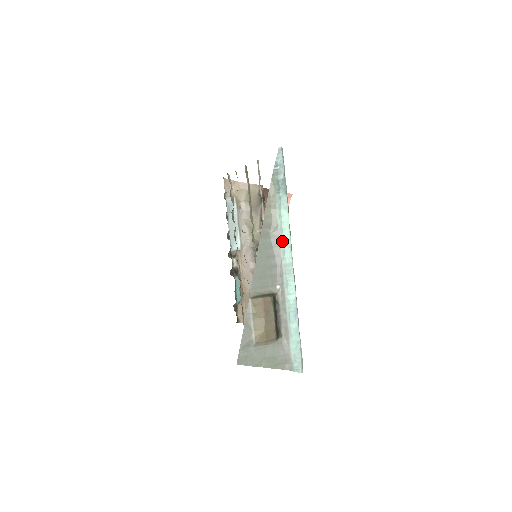
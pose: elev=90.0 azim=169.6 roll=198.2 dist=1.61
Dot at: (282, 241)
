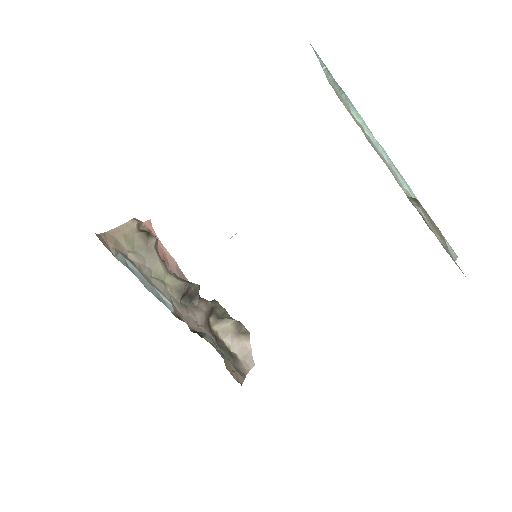
Dot at: (375, 142)
